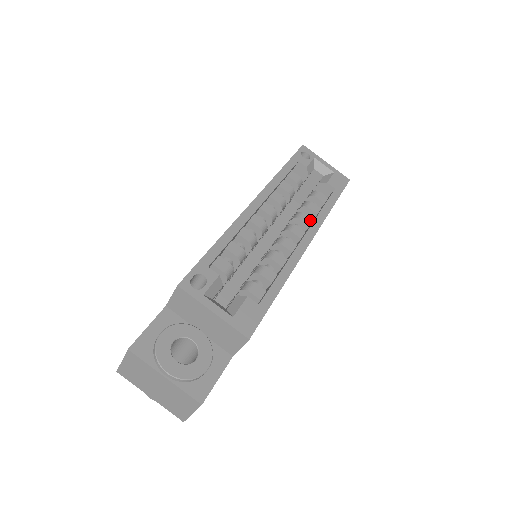
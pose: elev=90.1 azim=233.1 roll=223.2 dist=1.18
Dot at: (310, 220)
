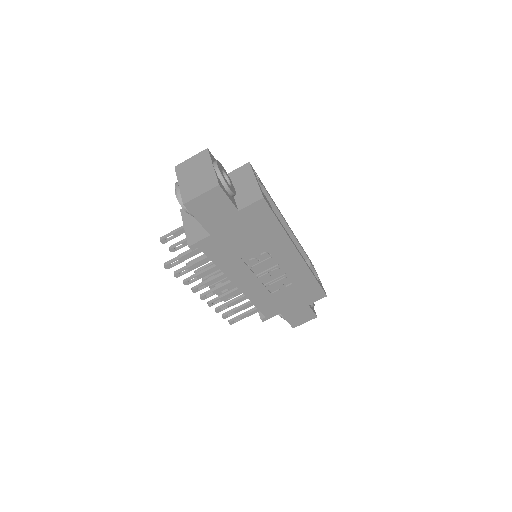
Dot at: occluded
